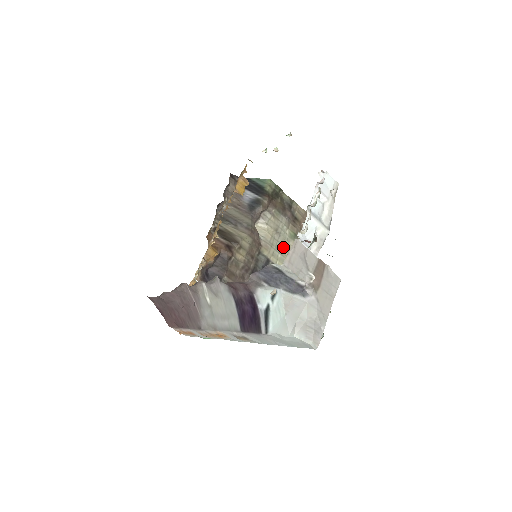
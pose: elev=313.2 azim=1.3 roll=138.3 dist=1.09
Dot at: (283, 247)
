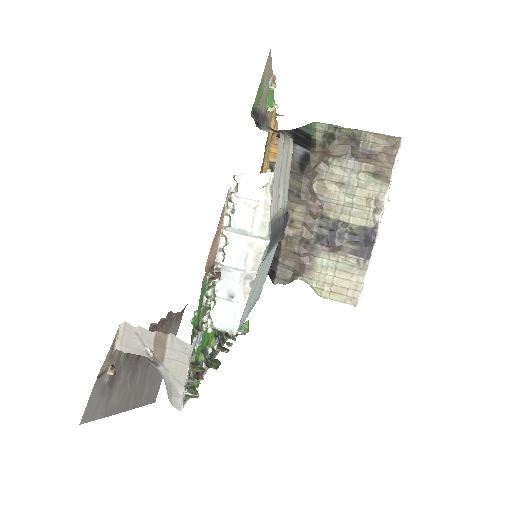
Dot at: (357, 197)
